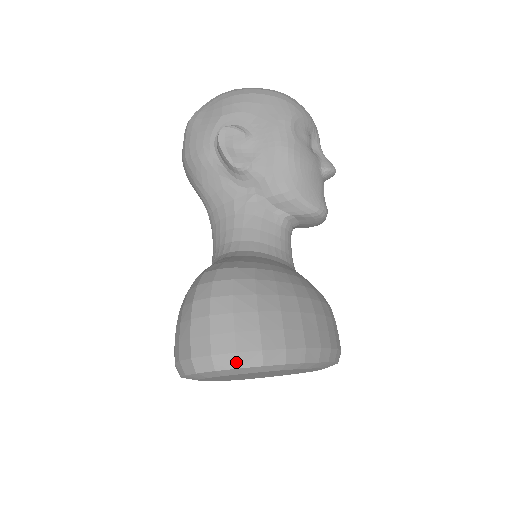
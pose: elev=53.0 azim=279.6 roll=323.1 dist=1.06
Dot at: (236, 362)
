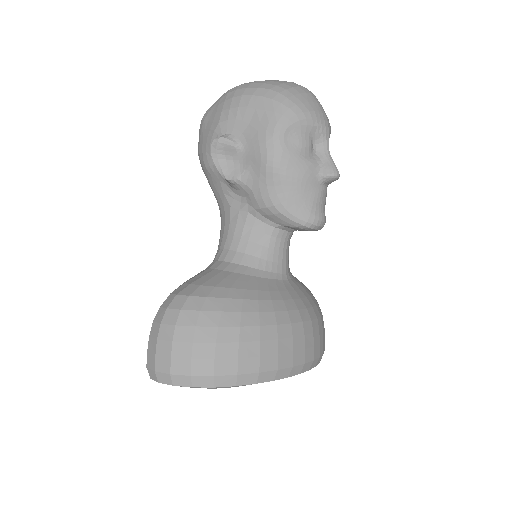
Dot at: (171, 381)
